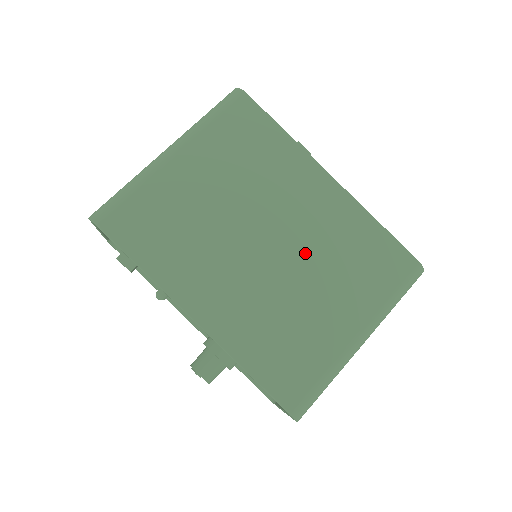
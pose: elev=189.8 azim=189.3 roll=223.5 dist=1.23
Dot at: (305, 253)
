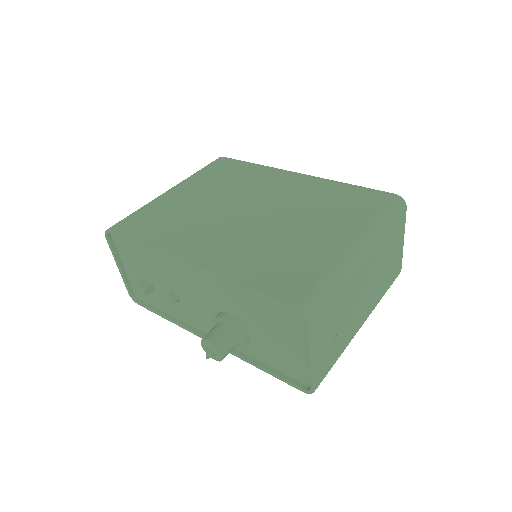
Dot at: (285, 210)
